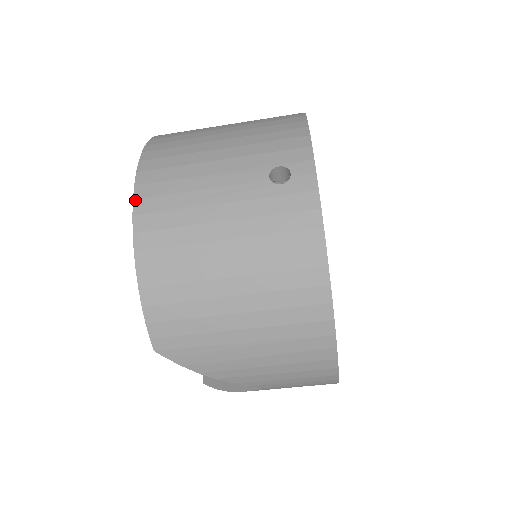
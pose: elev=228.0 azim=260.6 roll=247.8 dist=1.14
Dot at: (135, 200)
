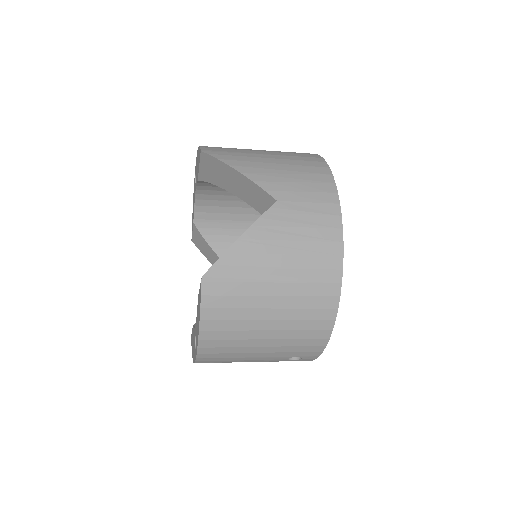
Dot at: occluded
